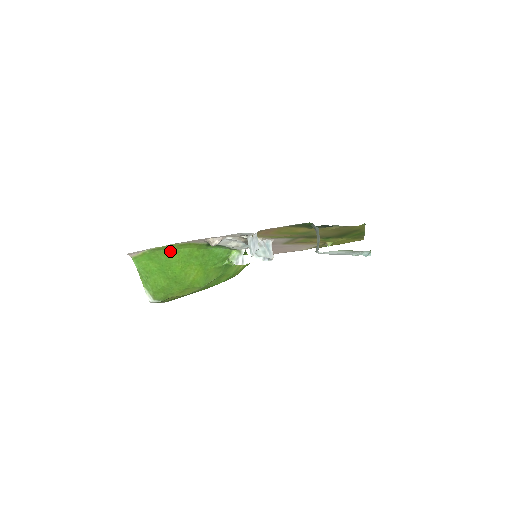
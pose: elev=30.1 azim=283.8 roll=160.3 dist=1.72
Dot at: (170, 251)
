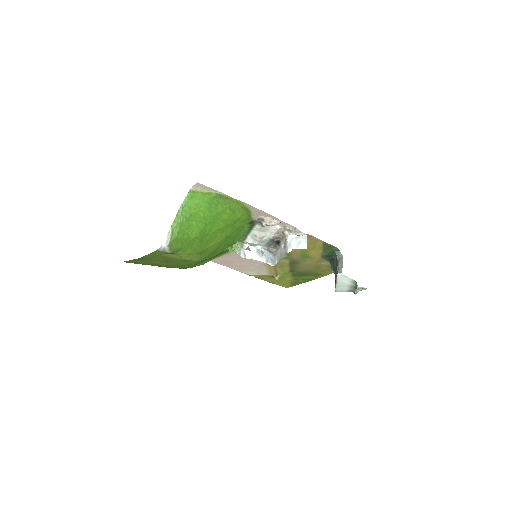
Dot at: (231, 207)
